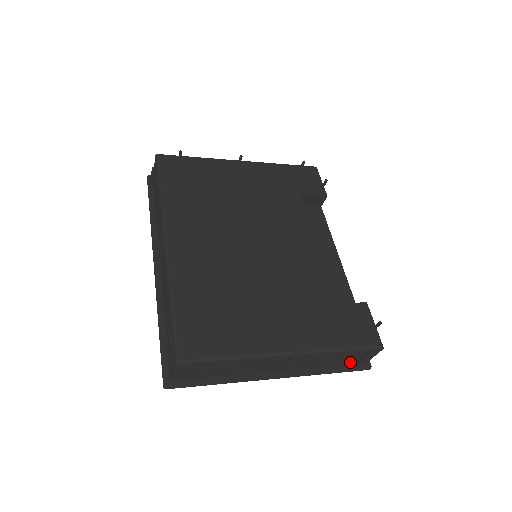
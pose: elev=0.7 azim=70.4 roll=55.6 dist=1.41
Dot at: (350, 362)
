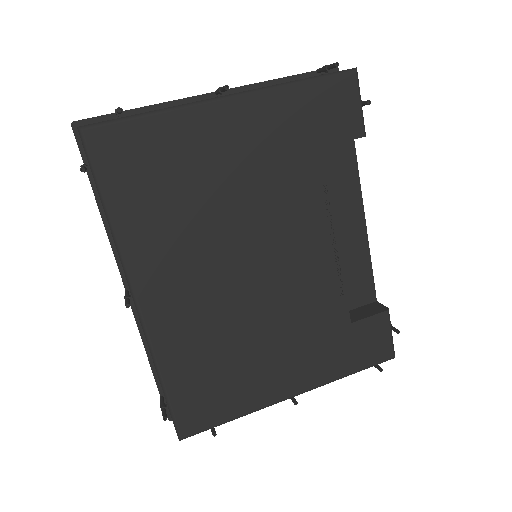
Dot at: occluded
